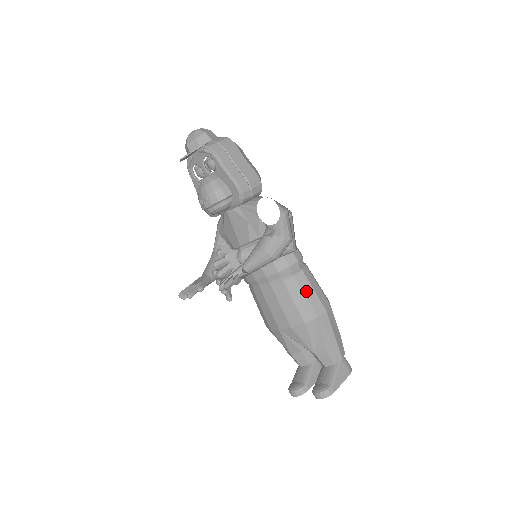
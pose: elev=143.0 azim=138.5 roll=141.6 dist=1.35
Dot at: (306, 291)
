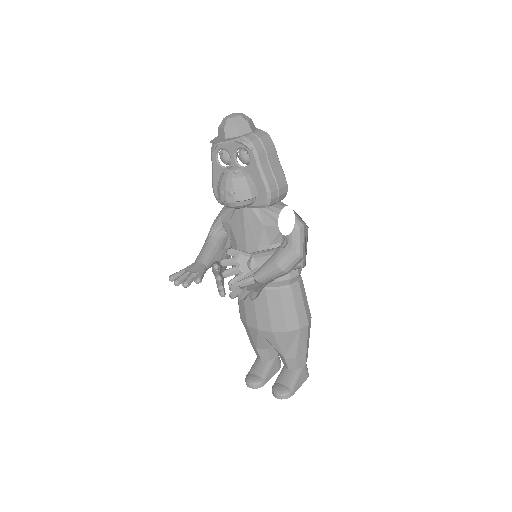
Dot at: (297, 304)
